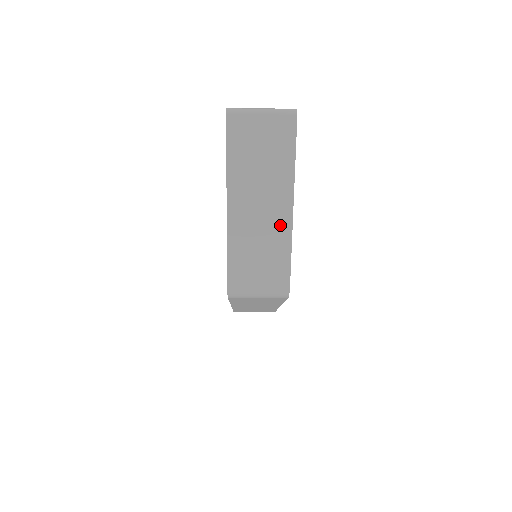
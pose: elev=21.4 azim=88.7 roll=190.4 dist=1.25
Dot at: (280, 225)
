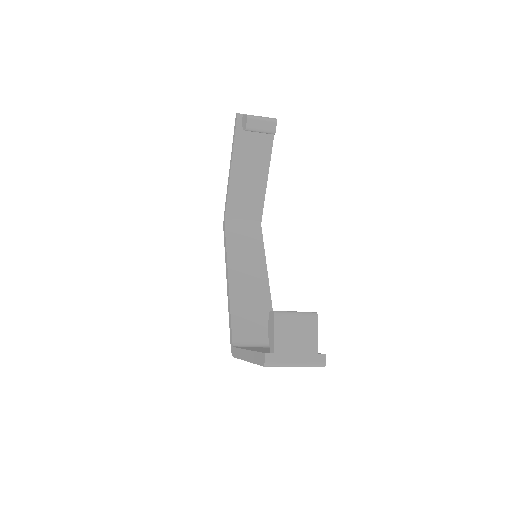
Dot at: occluded
